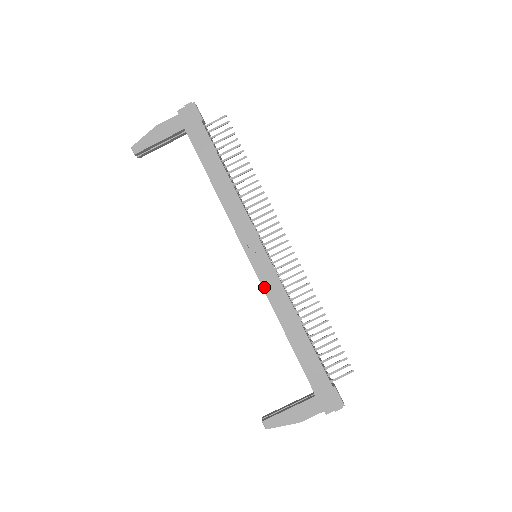
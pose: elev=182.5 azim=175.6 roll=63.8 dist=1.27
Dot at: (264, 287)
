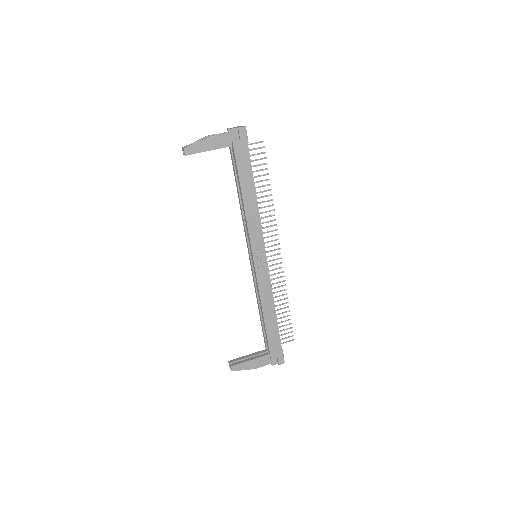
Dot at: (258, 281)
